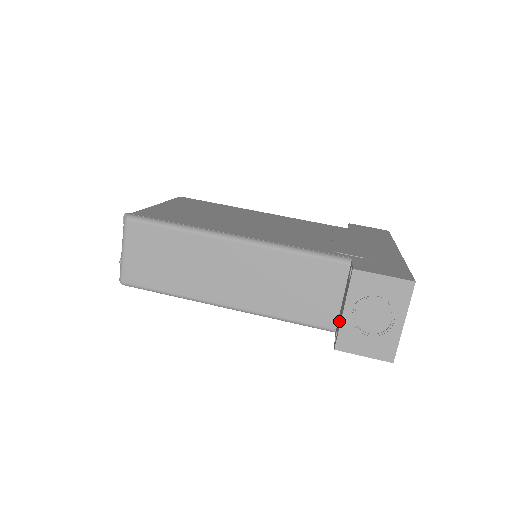
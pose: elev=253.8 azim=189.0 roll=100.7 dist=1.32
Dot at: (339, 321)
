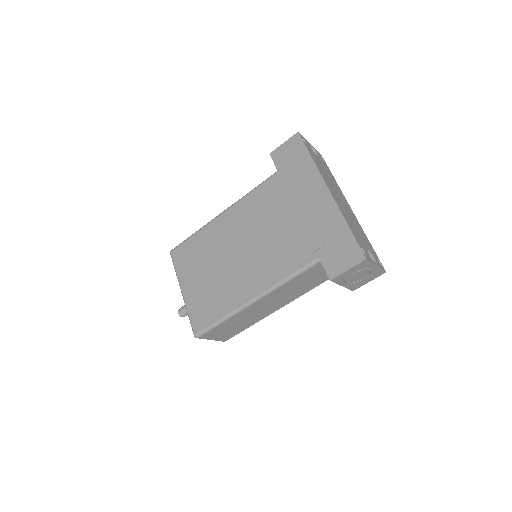
Dot at: occluded
